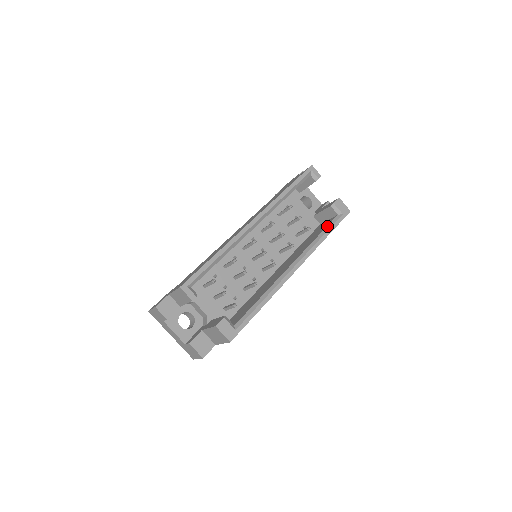
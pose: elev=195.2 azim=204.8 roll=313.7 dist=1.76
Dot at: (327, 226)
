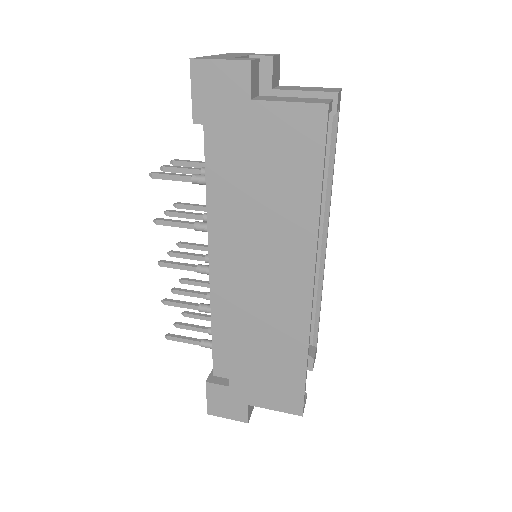
Dot at: (330, 151)
